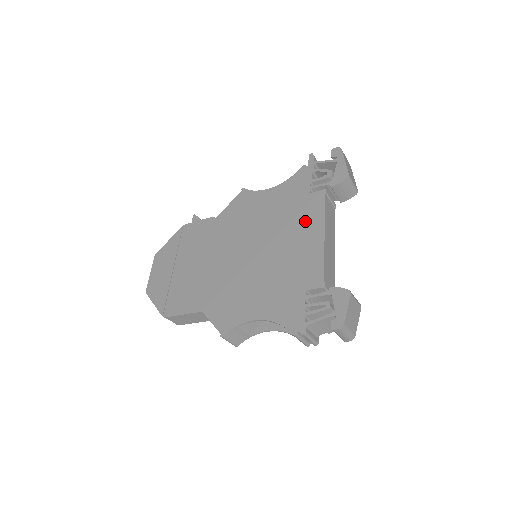
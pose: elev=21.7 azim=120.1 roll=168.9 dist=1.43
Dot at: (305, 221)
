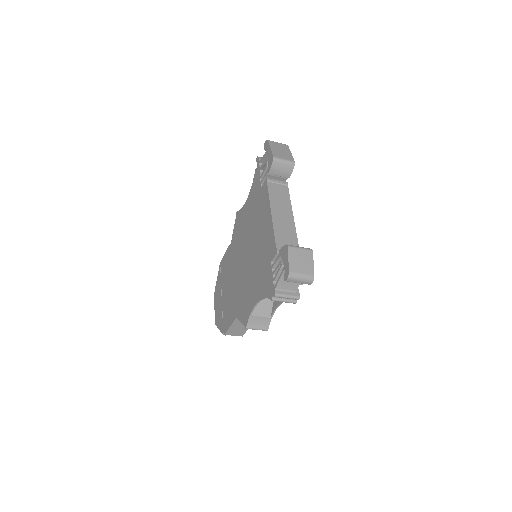
Dot at: (262, 211)
